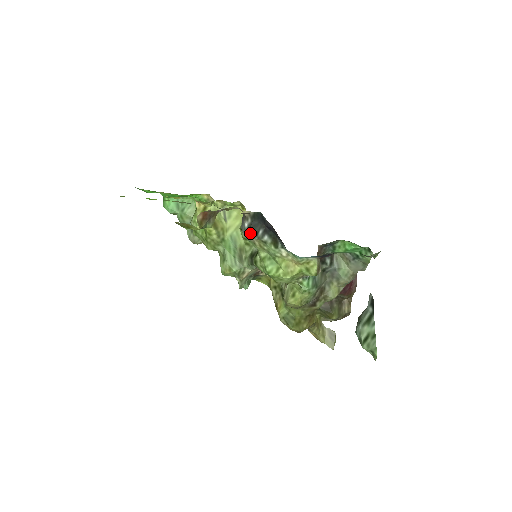
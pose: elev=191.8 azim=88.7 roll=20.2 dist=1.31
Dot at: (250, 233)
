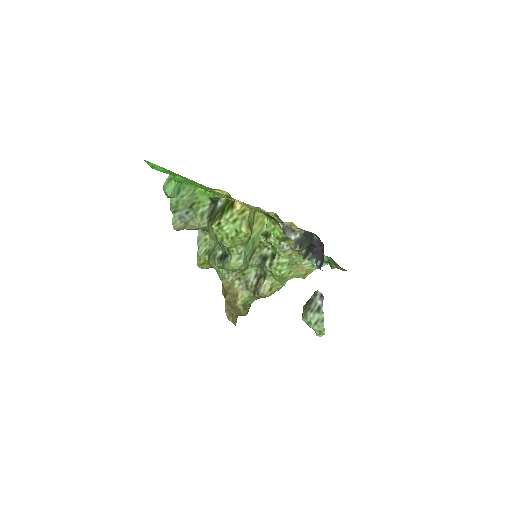
Dot at: (299, 247)
